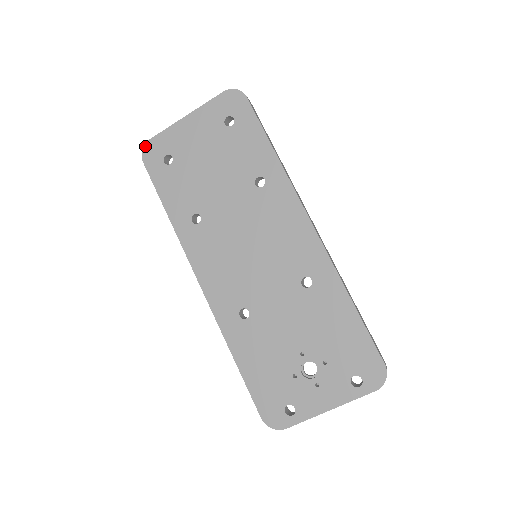
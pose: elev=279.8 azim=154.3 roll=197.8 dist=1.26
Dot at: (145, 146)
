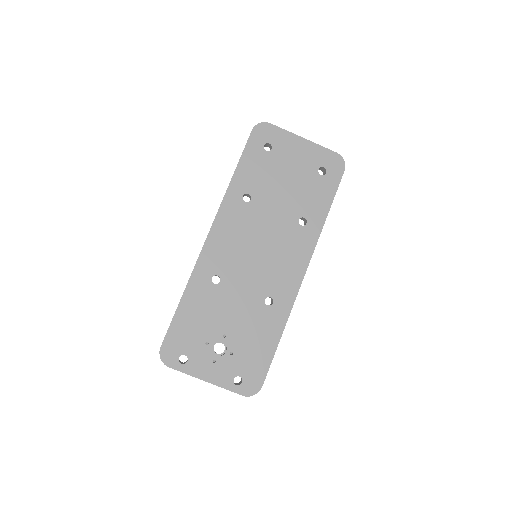
Dot at: (263, 123)
